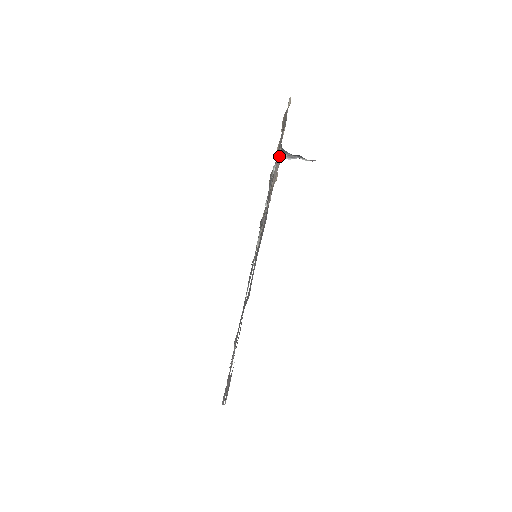
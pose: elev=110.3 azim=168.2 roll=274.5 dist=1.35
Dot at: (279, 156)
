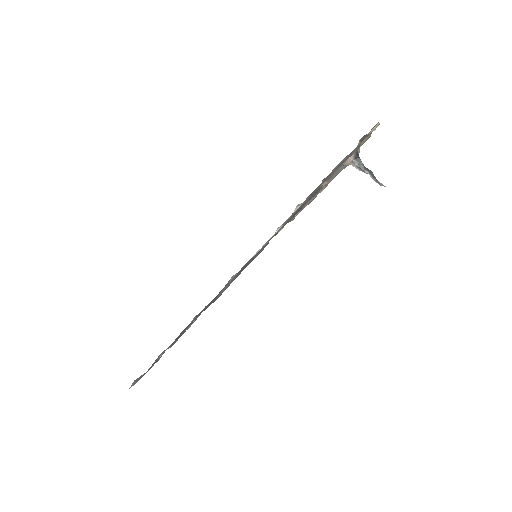
Dot at: (348, 161)
